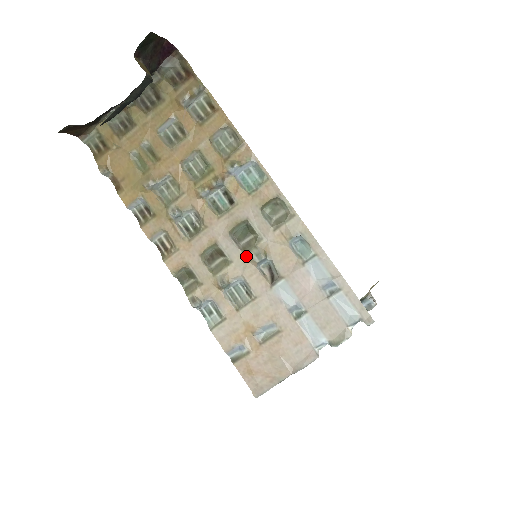
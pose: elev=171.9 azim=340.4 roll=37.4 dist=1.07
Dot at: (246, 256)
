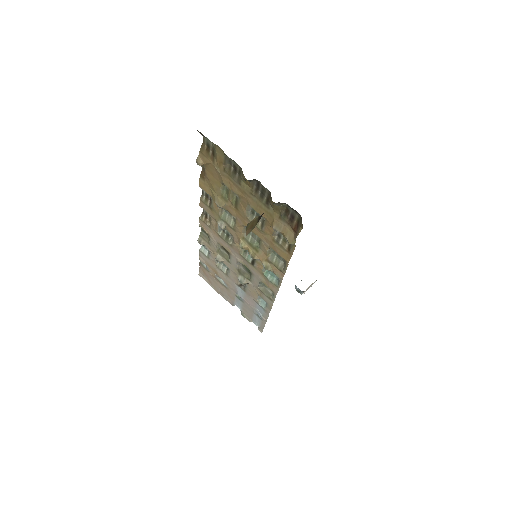
Dot at: (238, 272)
